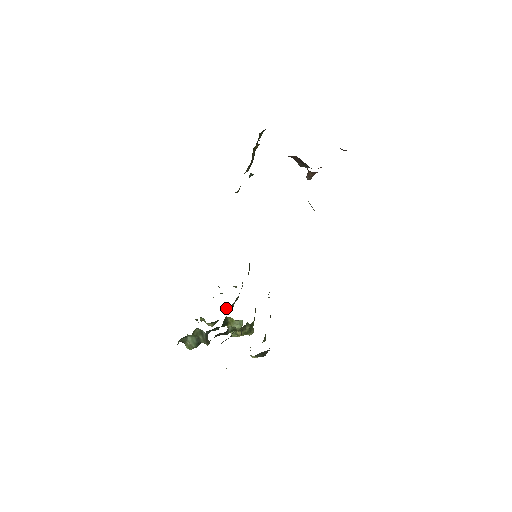
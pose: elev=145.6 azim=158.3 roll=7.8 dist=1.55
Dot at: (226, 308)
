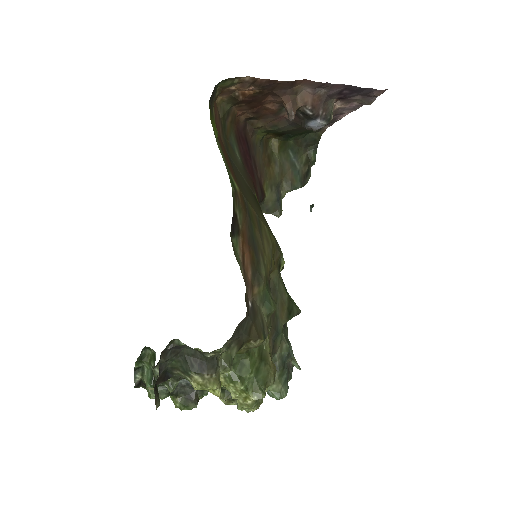
Dot at: (270, 391)
